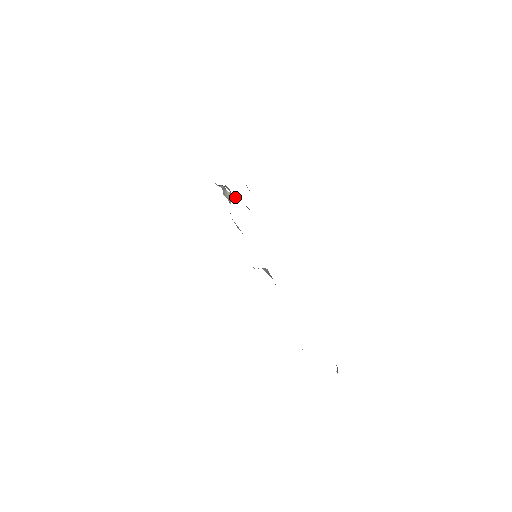
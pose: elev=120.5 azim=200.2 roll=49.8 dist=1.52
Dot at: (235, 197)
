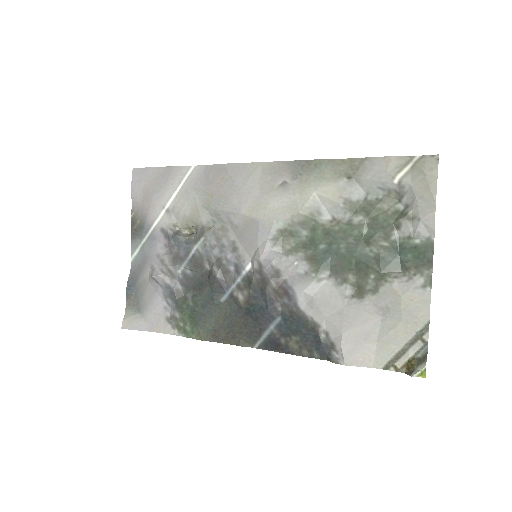
Dot at: (158, 272)
